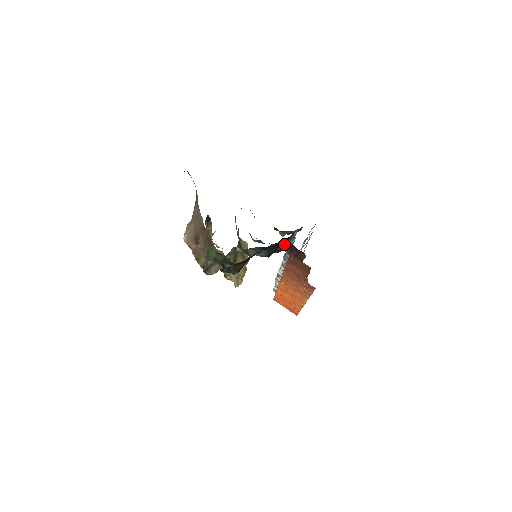
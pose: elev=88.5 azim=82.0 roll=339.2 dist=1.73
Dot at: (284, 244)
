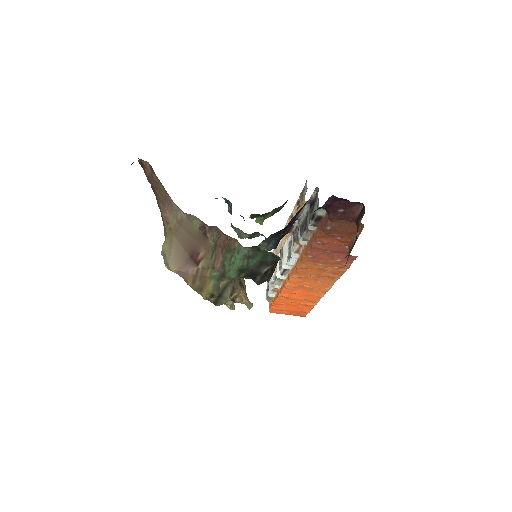
Dot at: (323, 206)
